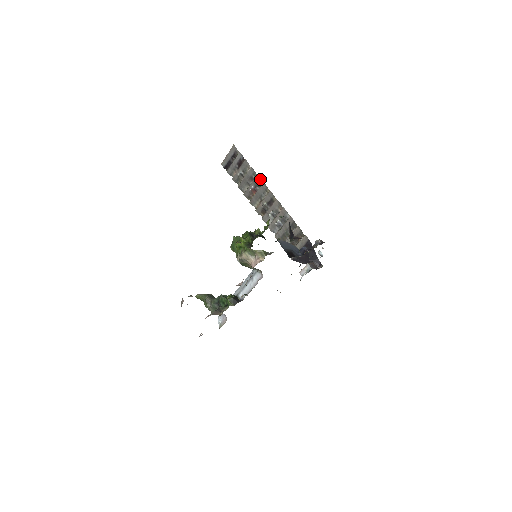
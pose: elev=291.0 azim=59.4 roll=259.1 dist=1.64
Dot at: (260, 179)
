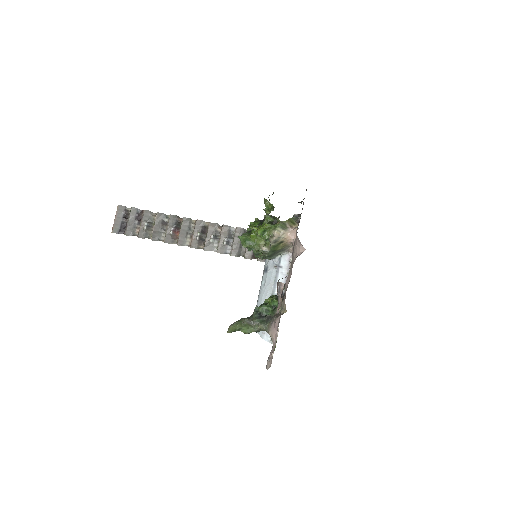
Dot at: (177, 217)
